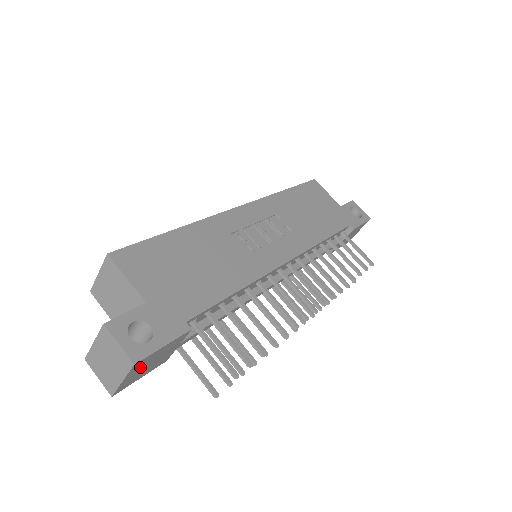
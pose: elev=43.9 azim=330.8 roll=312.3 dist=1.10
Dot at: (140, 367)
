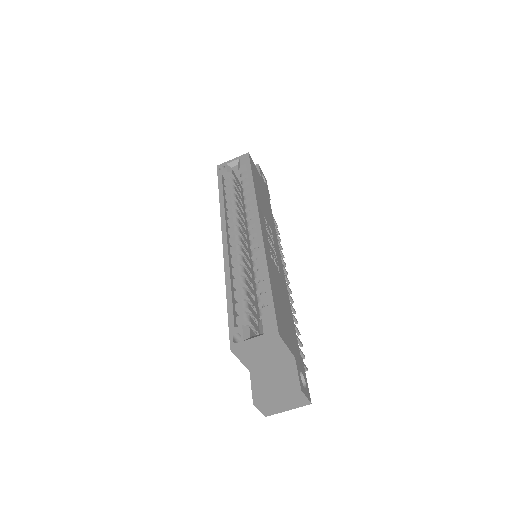
Dot at: occluded
